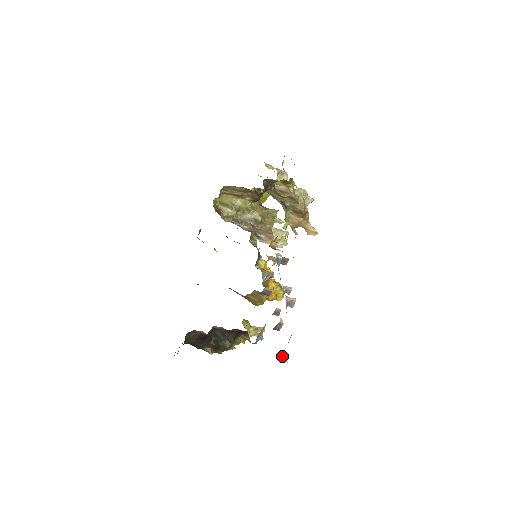
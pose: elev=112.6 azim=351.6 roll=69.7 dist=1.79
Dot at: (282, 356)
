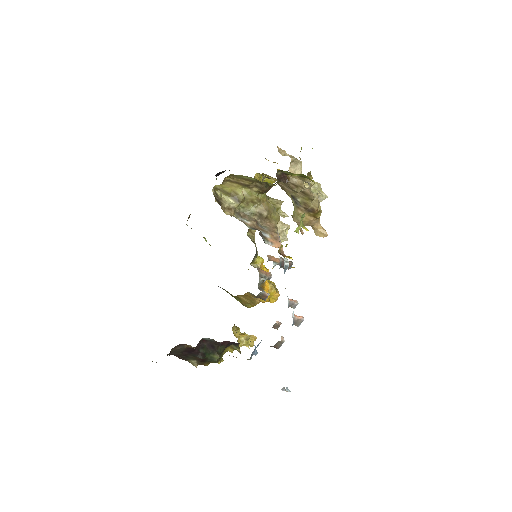
Dot at: (286, 388)
